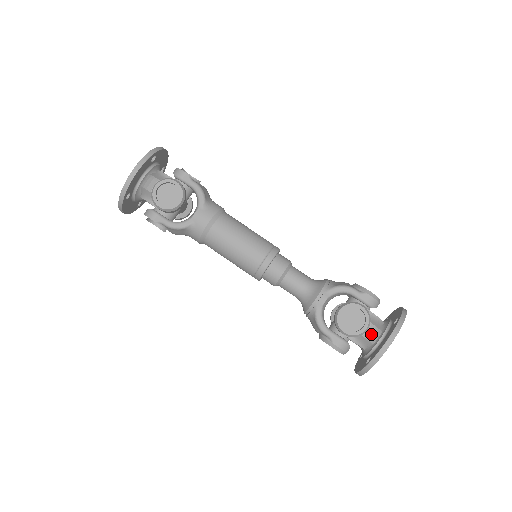
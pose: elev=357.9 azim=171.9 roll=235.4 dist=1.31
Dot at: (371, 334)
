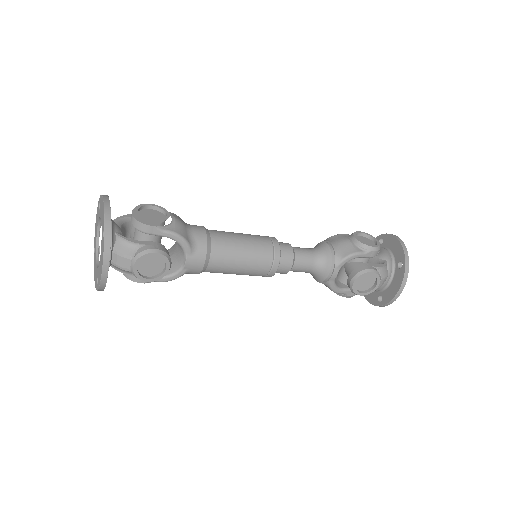
Dot at: (381, 284)
